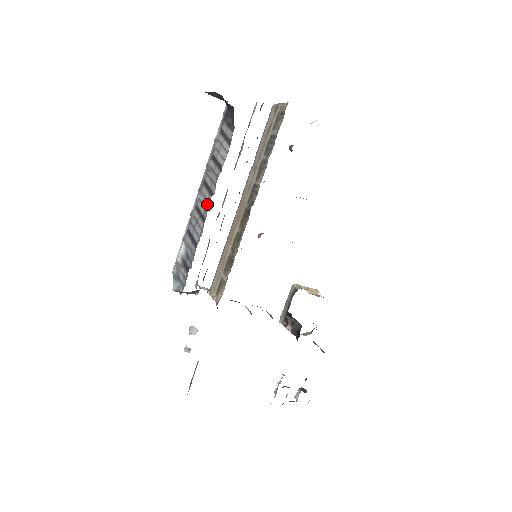
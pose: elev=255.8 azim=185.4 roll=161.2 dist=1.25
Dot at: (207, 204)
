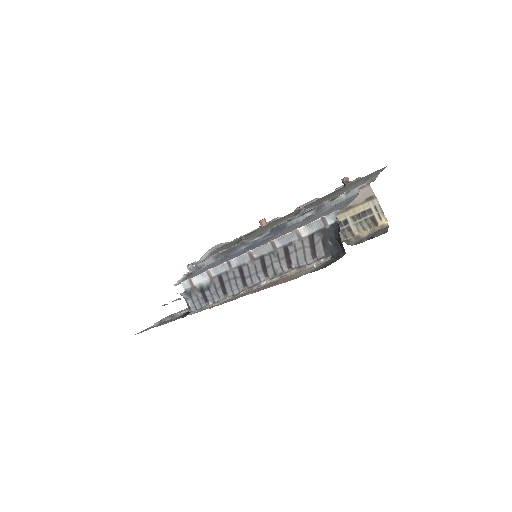
Dot at: (256, 276)
